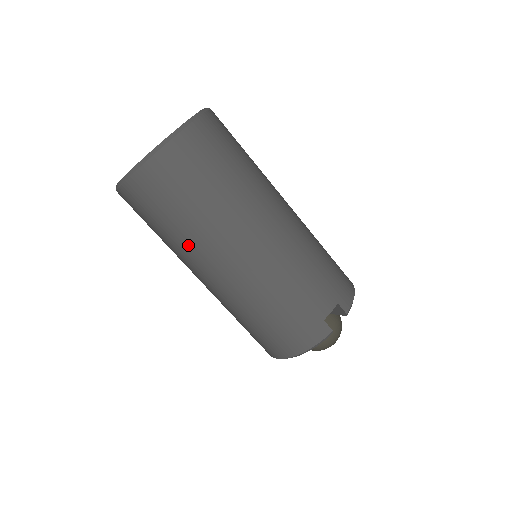
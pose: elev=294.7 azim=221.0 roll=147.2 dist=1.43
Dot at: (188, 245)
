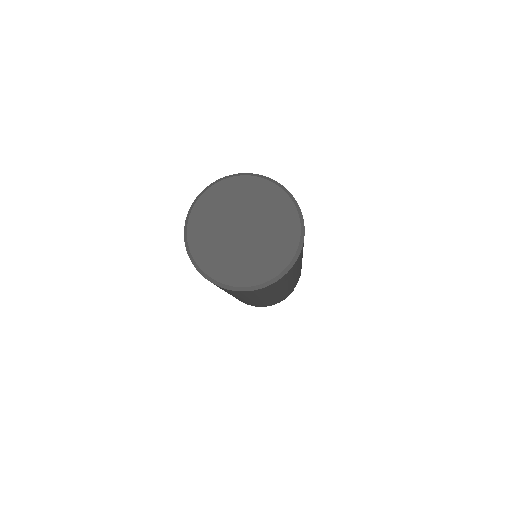
Dot at: (255, 298)
